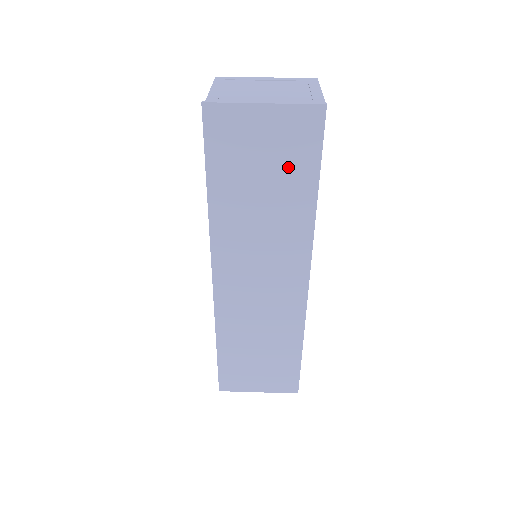
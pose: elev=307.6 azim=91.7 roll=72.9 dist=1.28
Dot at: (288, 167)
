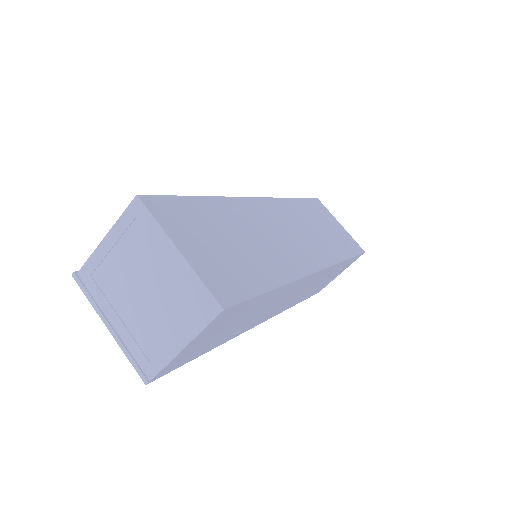
Dot at: occluded
